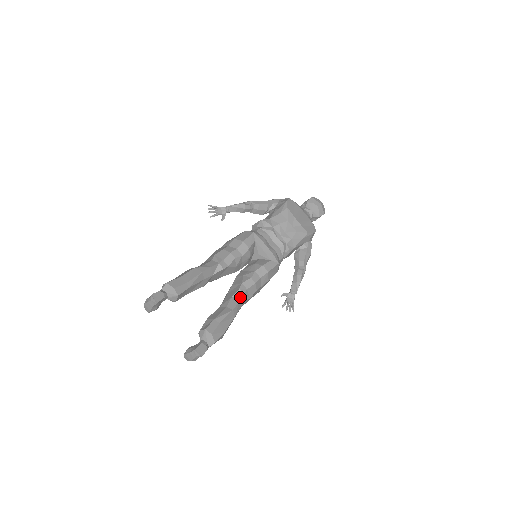
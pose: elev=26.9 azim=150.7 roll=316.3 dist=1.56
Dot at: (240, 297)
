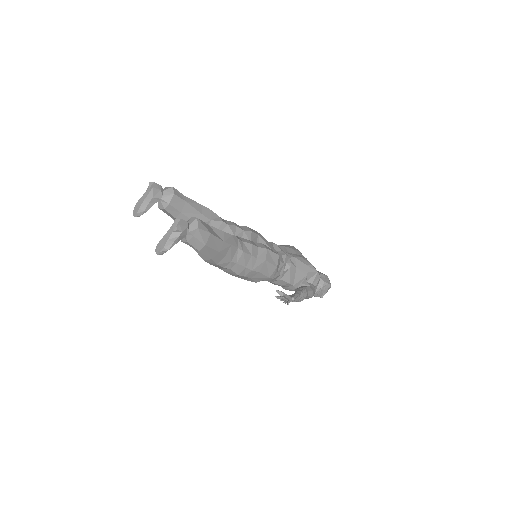
Dot at: (234, 237)
